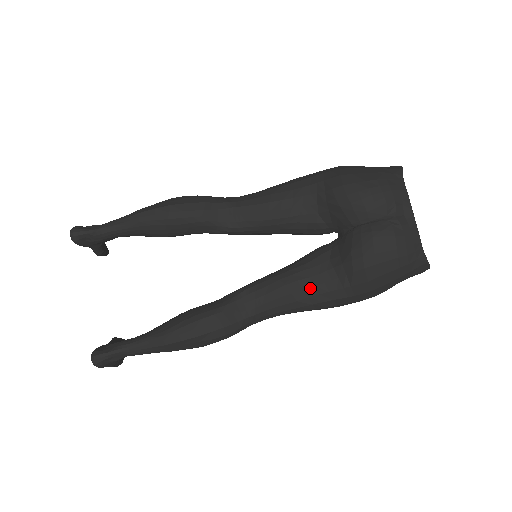
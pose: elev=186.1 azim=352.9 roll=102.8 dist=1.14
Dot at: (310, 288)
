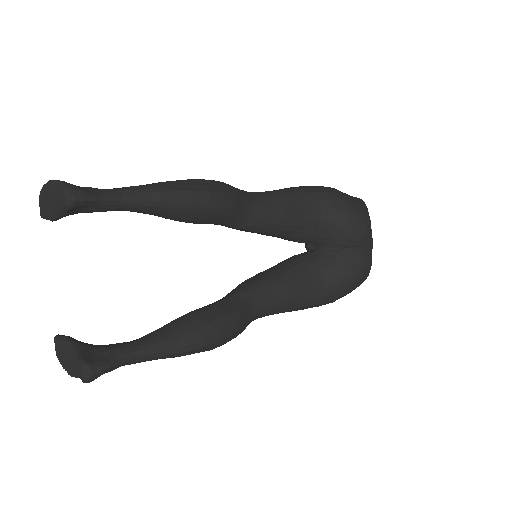
Dot at: (304, 294)
